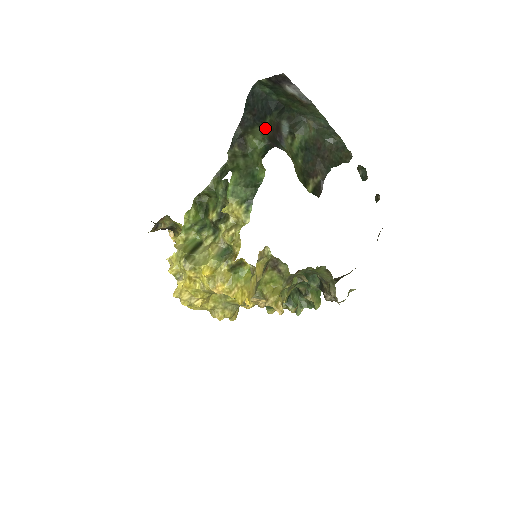
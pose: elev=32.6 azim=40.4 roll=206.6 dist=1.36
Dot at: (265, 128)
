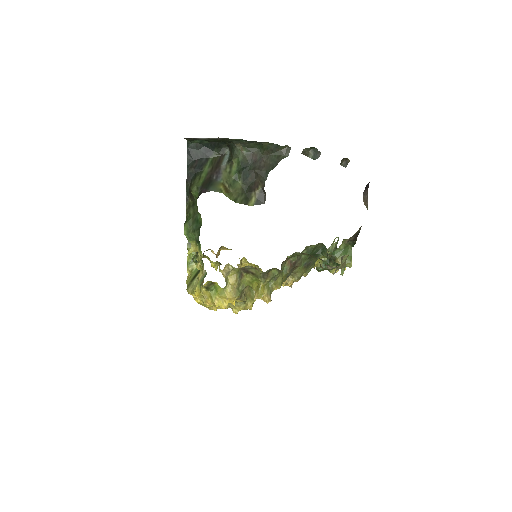
Dot at: (204, 173)
